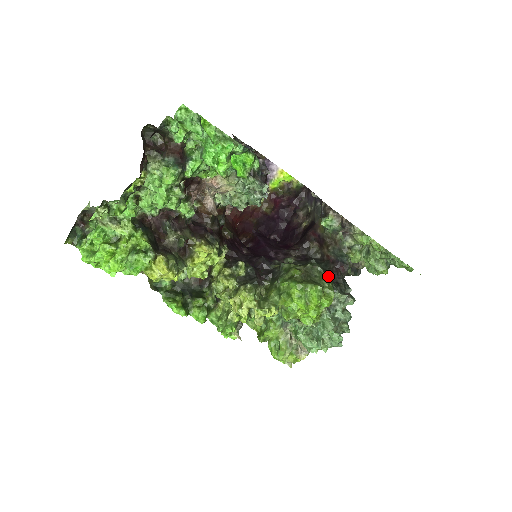
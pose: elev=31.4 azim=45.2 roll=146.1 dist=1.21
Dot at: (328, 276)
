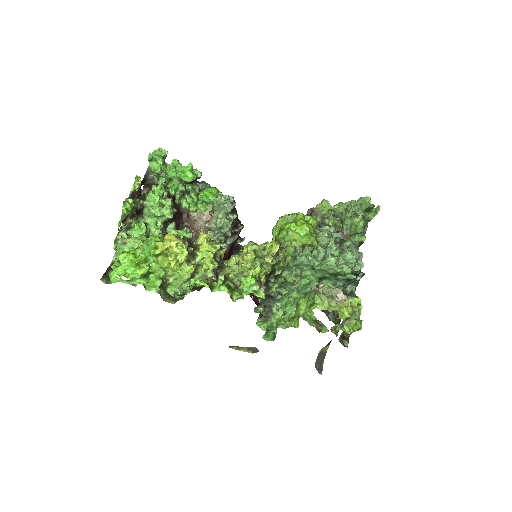
Dot at: occluded
